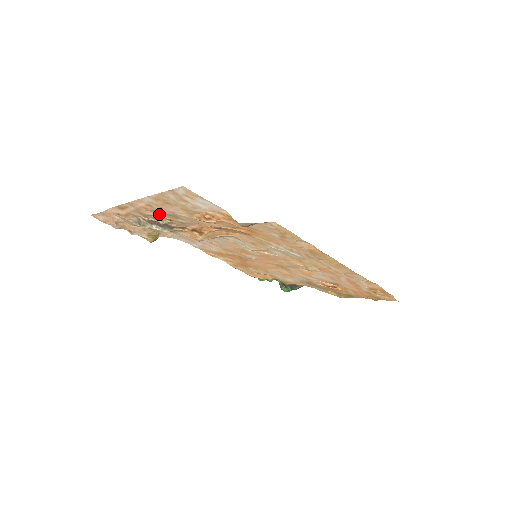
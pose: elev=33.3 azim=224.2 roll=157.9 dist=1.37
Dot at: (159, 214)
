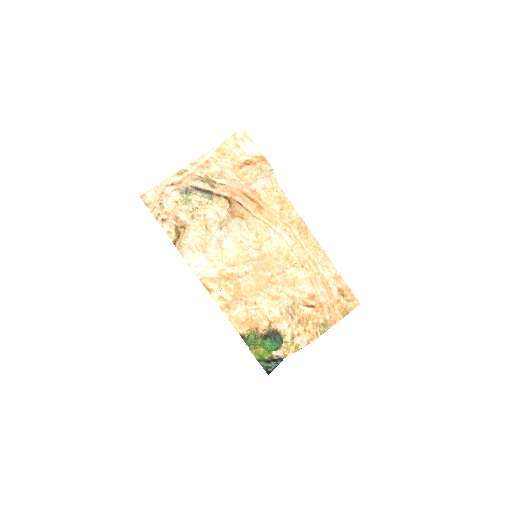
Dot at: (207, 177)
